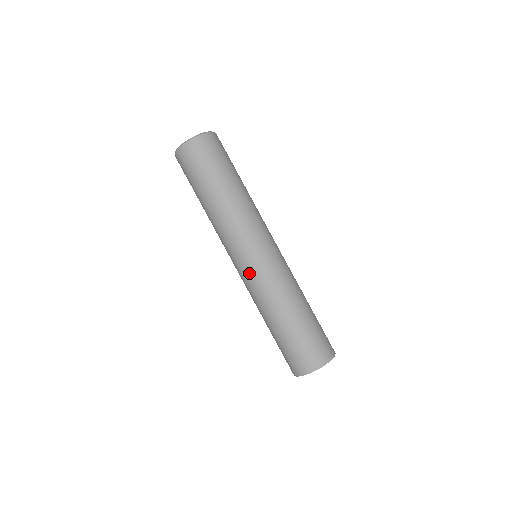
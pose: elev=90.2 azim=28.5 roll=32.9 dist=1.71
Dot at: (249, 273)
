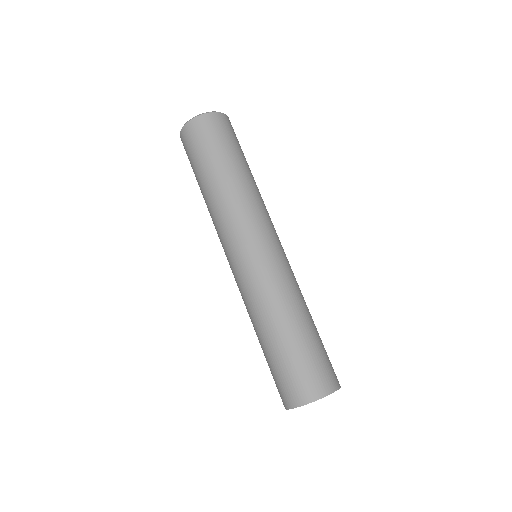
Dot at: (239, 273)
